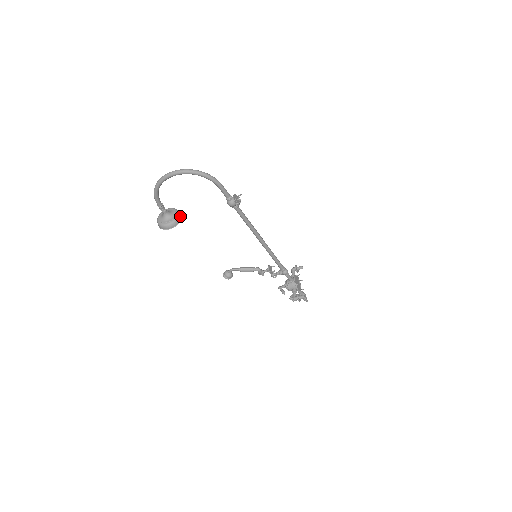
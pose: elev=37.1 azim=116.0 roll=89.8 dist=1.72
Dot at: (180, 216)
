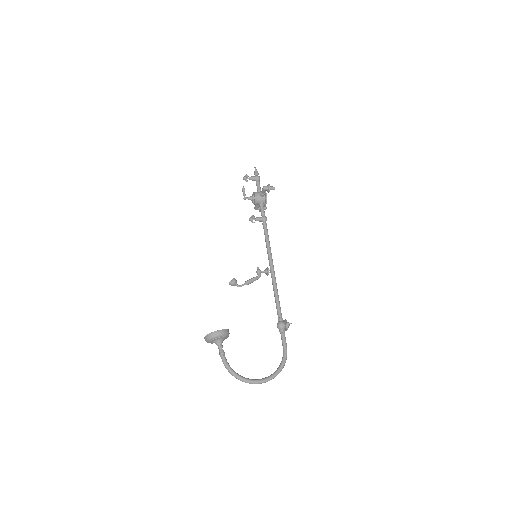
Dot at: occluded
